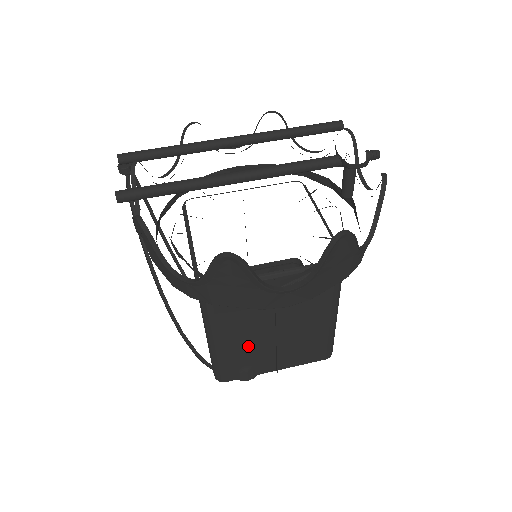
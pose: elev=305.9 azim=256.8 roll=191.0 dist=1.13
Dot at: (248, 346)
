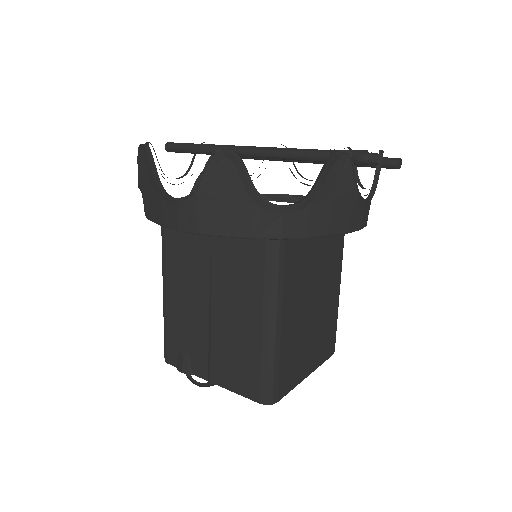
Dot at: (187, 319)
